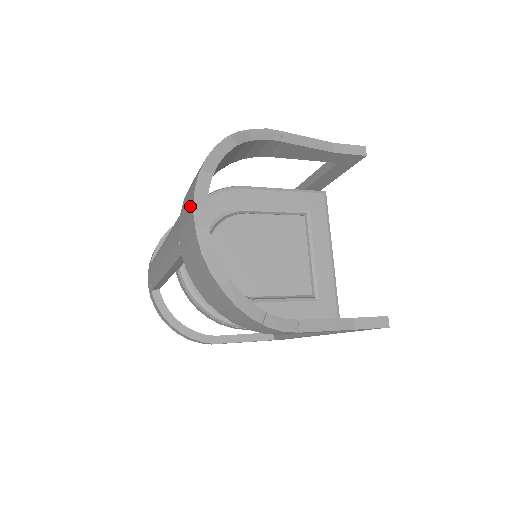
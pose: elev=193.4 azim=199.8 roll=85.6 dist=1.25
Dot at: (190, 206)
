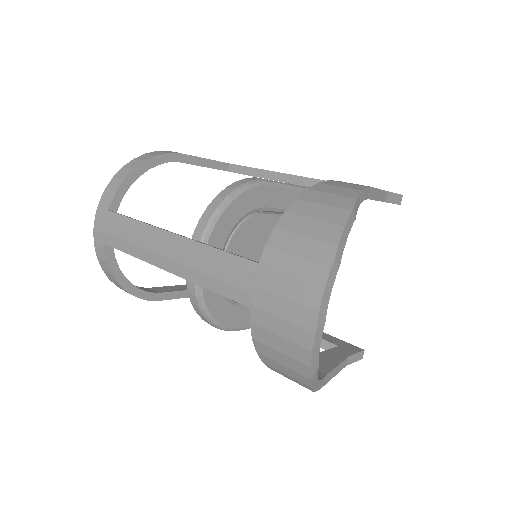
Dot at: (308, 294)
